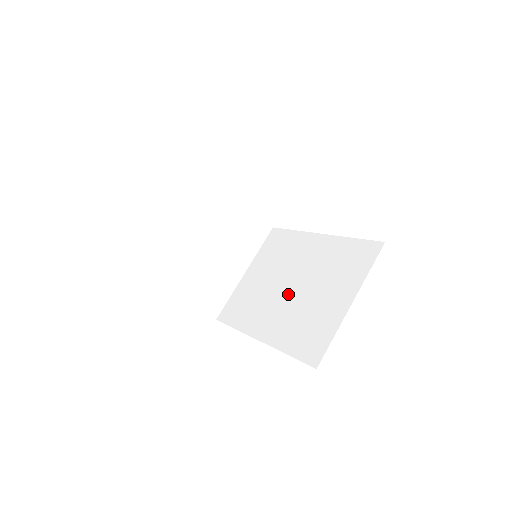
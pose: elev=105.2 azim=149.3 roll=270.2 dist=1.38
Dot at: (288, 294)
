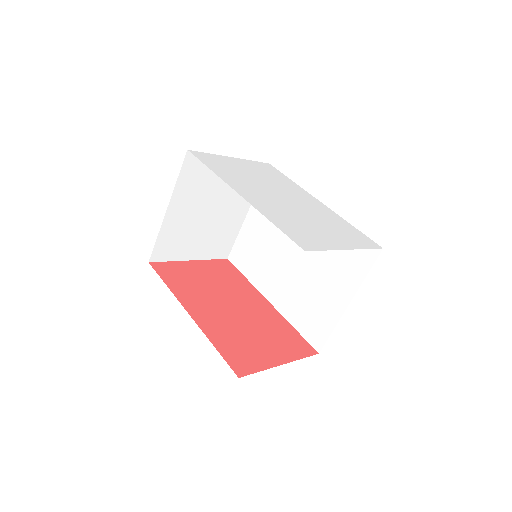
Dot at: (291, 264)
